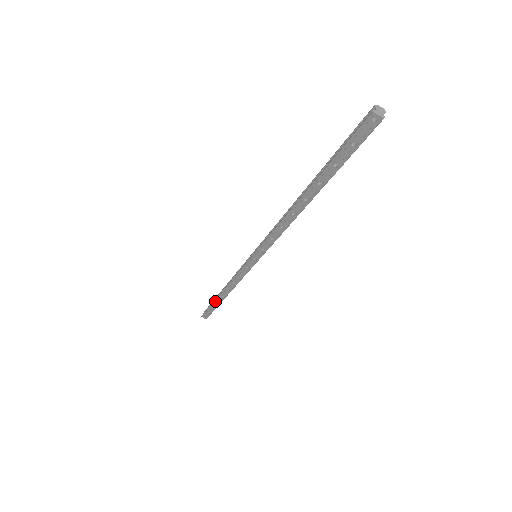
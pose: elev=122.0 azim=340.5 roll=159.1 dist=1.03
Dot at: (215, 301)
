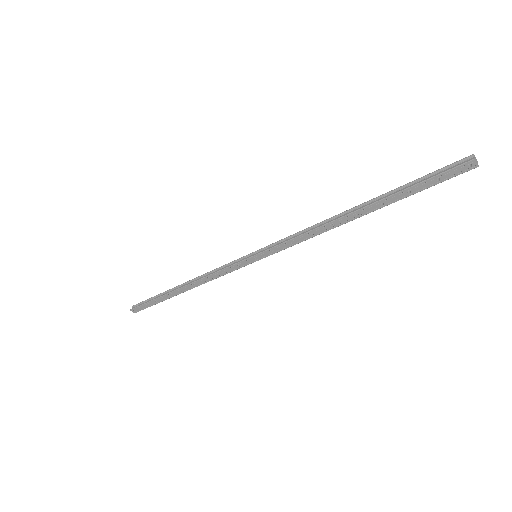
Dot at: (165, 295)
